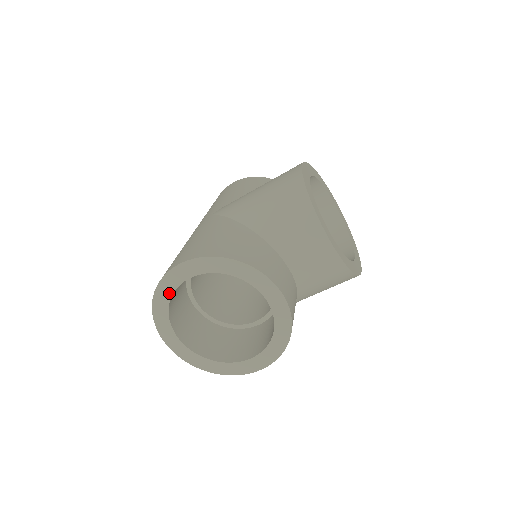
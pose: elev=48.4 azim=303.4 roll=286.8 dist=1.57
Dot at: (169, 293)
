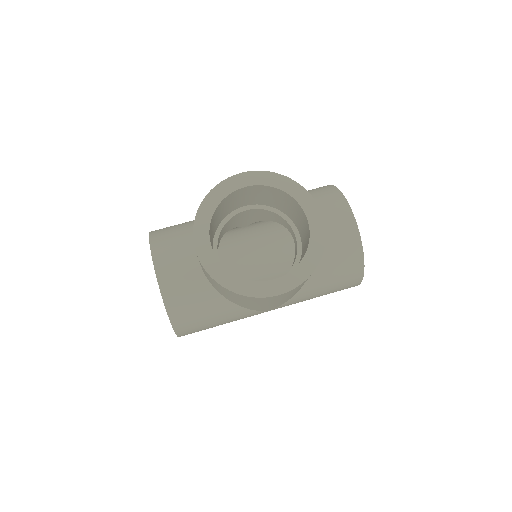
Dot at: occluded
